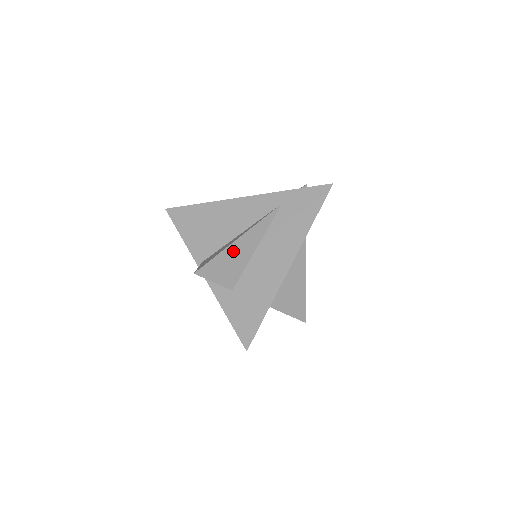
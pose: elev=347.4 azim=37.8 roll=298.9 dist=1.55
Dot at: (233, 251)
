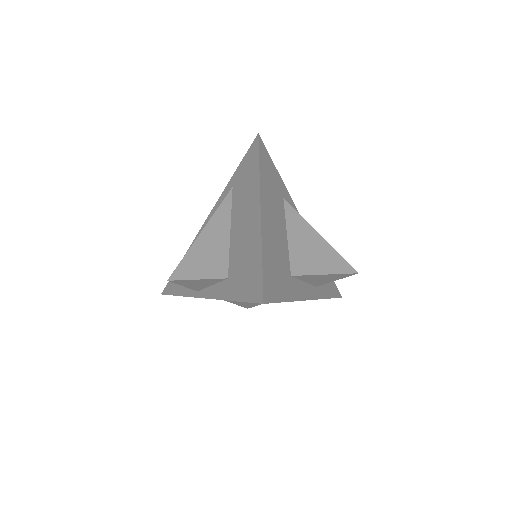
Dot at: (203, 244)
